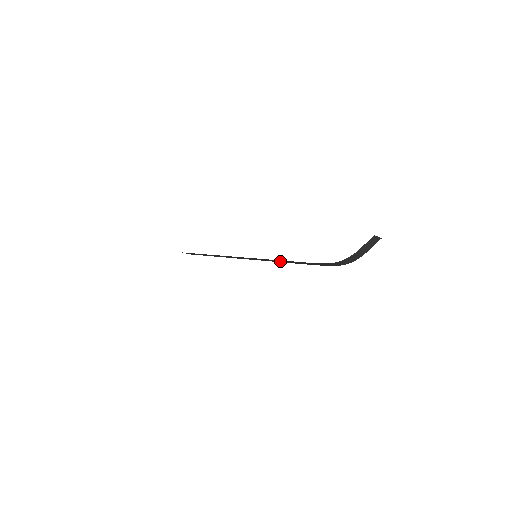
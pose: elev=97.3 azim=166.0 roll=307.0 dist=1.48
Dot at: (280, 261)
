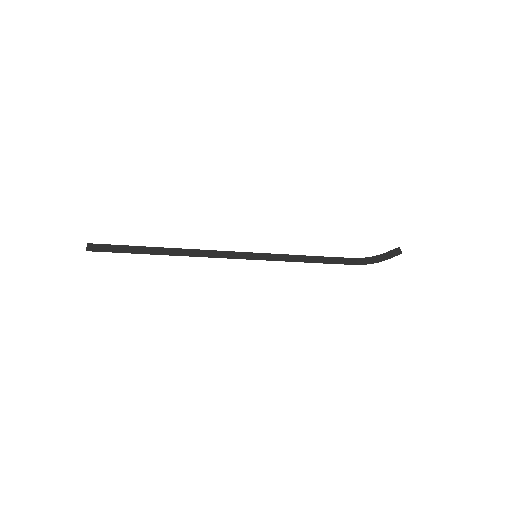
Dot at: (295, 260)
